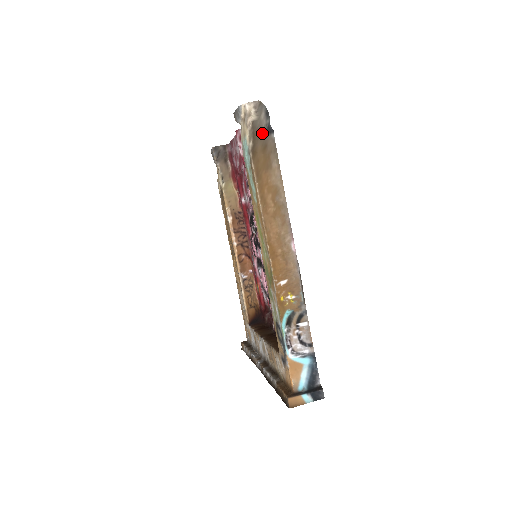
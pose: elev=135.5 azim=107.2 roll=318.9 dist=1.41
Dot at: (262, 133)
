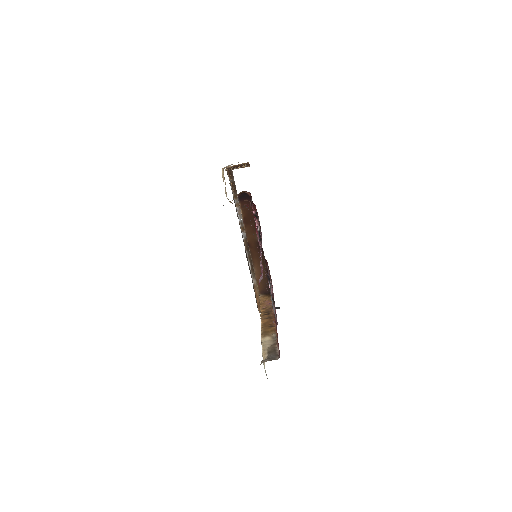
Dot at: occluded
